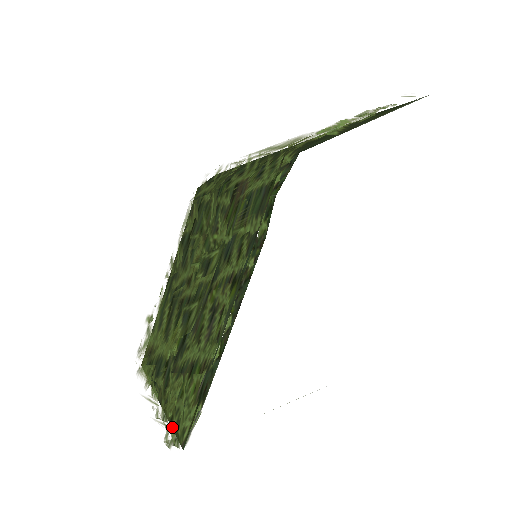
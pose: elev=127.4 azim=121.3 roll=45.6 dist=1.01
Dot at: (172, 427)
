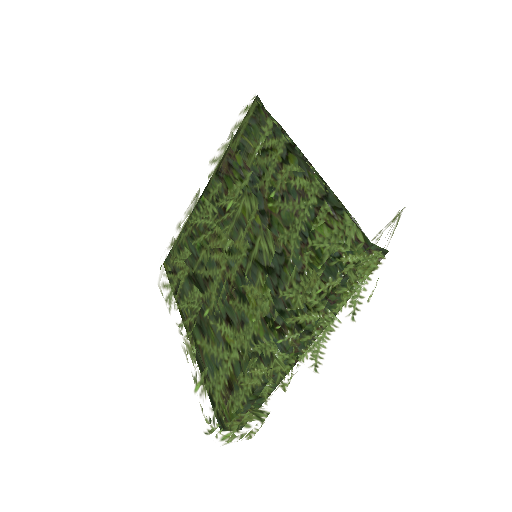
Dot at: (343, 251)
